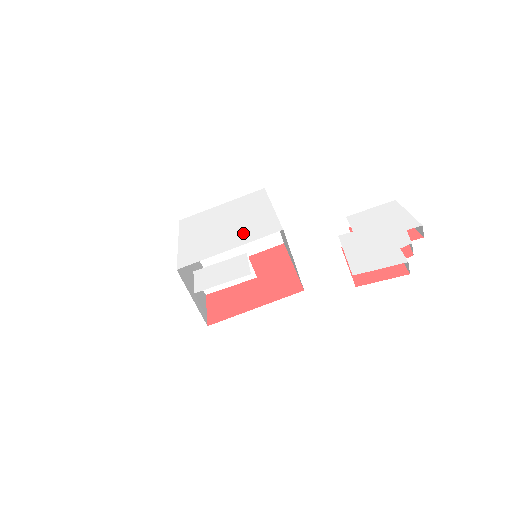
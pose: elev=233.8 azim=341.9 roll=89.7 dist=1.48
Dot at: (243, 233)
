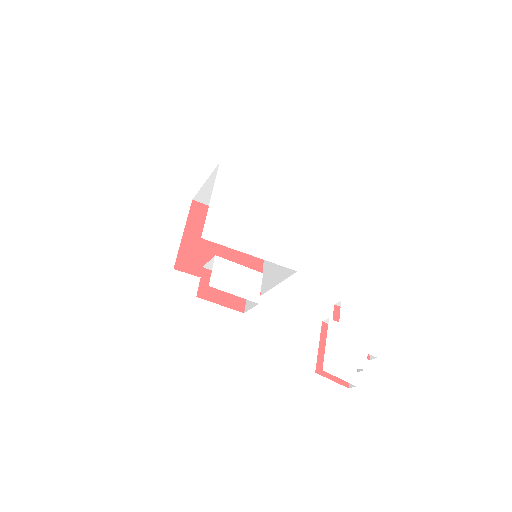
Dot at: (268, 244)
